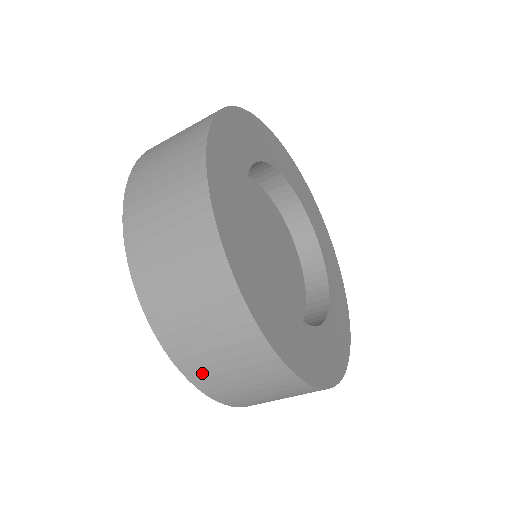
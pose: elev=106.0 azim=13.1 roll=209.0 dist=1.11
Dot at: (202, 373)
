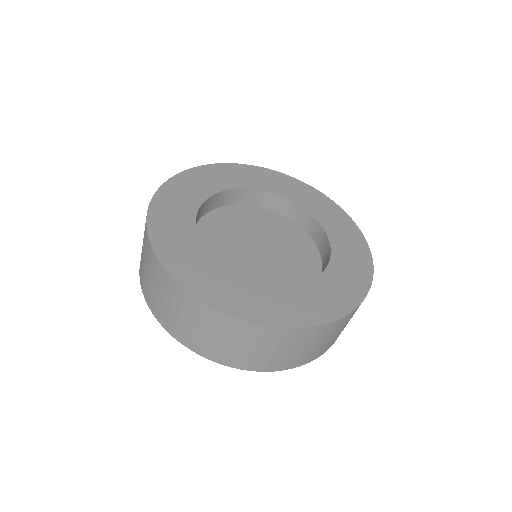
Dot at: (252, 363)
